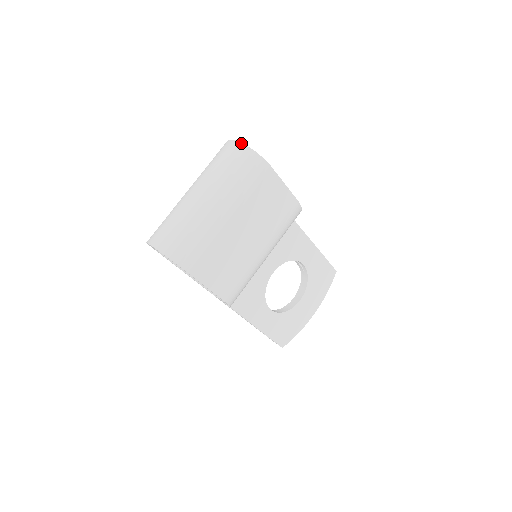
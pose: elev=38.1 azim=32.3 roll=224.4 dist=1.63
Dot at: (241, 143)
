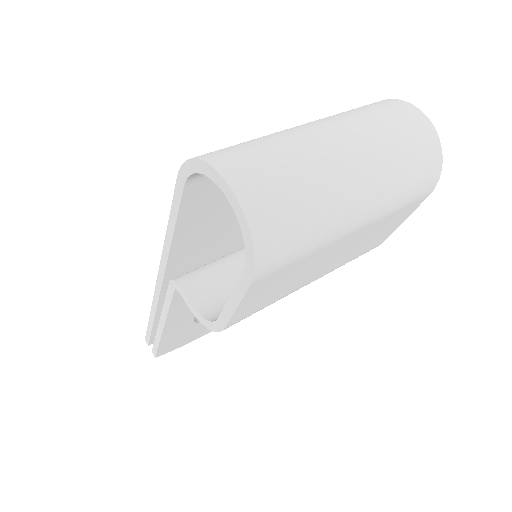
Dot at: (436, 131)
